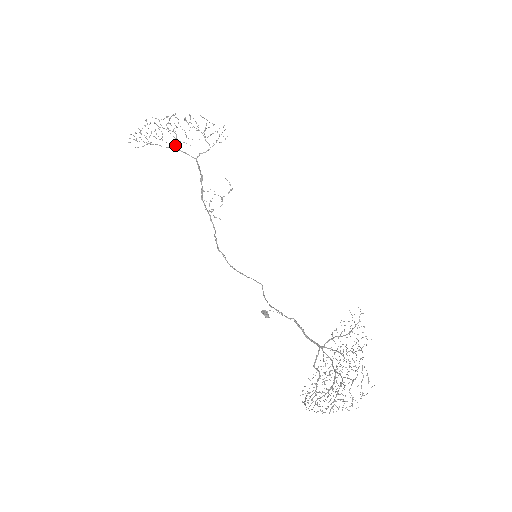
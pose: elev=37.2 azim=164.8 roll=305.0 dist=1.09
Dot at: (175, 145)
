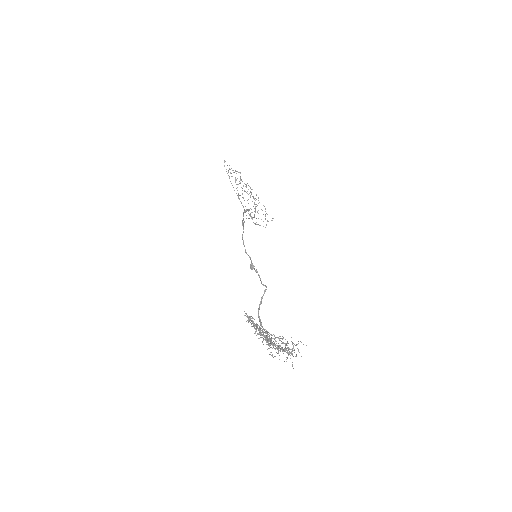
Dot at: (239, 195)
